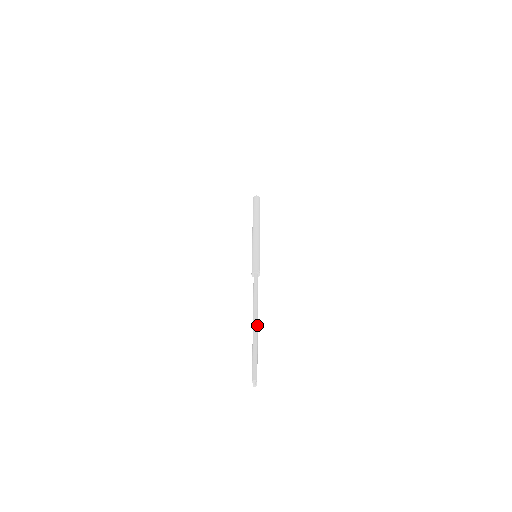
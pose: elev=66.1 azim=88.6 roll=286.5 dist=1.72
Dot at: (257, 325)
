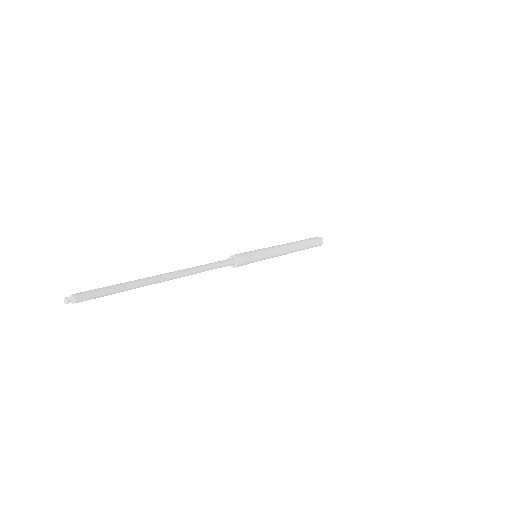
Dot at: (163, 274)
